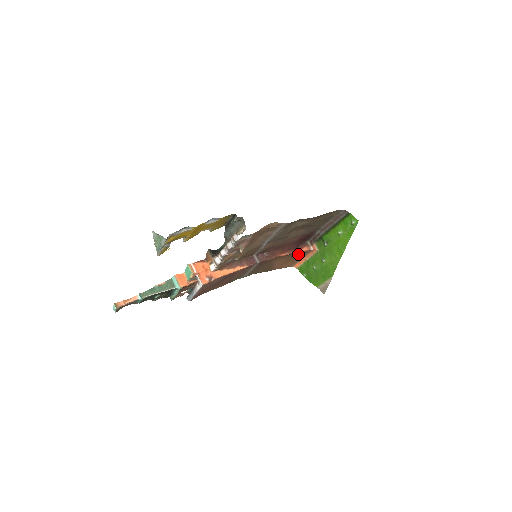
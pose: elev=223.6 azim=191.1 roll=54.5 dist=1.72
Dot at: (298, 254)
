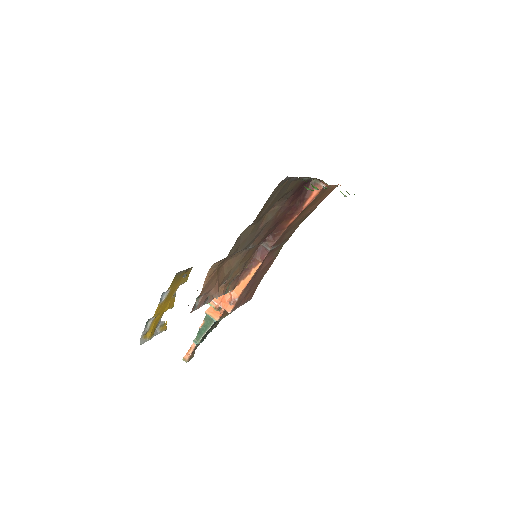
Dot at: (314, 199)
